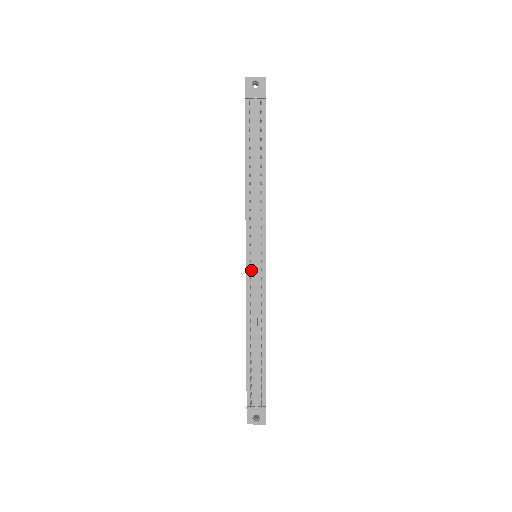
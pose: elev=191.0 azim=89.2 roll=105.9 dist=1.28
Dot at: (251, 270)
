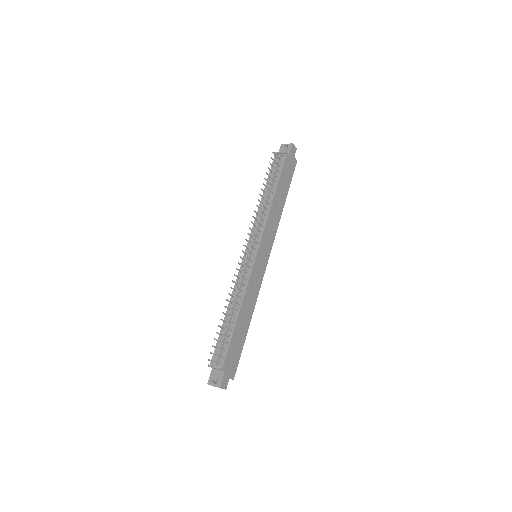
Dot at: (245, 261)
